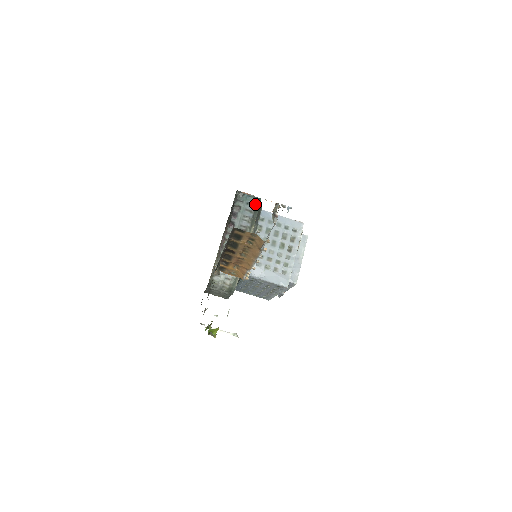
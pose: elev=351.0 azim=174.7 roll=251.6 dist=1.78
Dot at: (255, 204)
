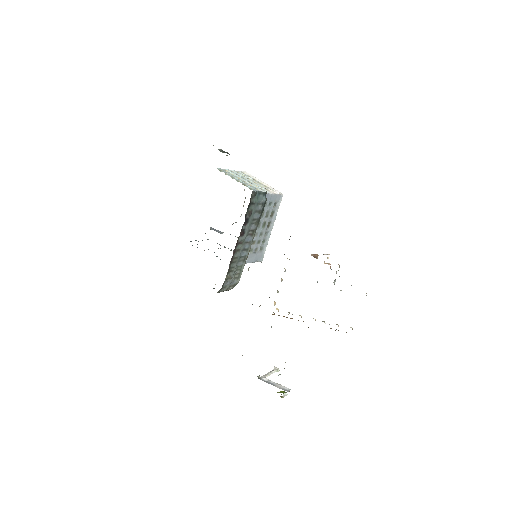
Dot at: (264, 203)
